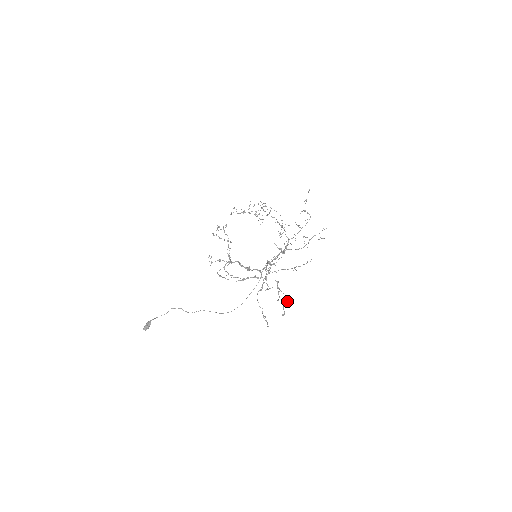
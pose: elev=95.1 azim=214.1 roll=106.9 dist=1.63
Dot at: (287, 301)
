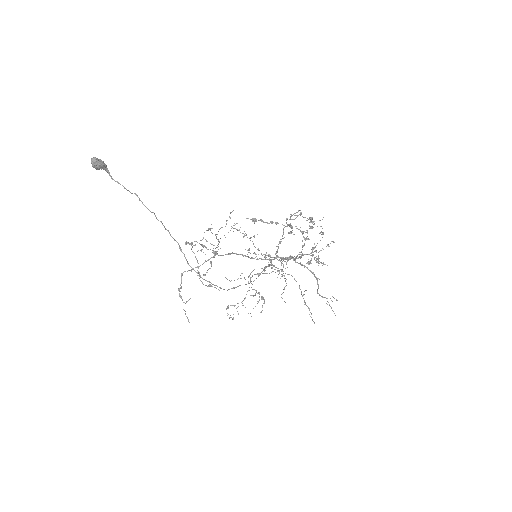
Dot at: (322, 237)
